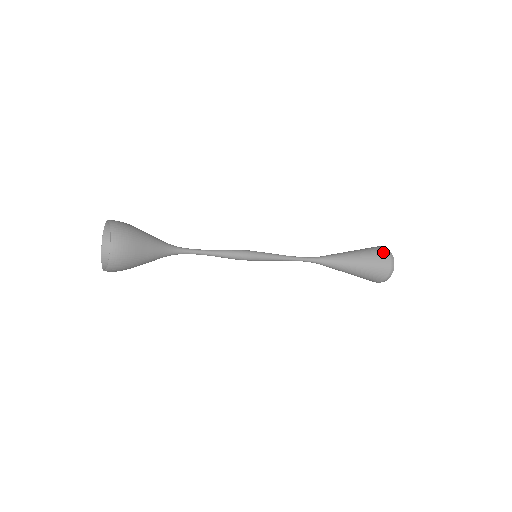
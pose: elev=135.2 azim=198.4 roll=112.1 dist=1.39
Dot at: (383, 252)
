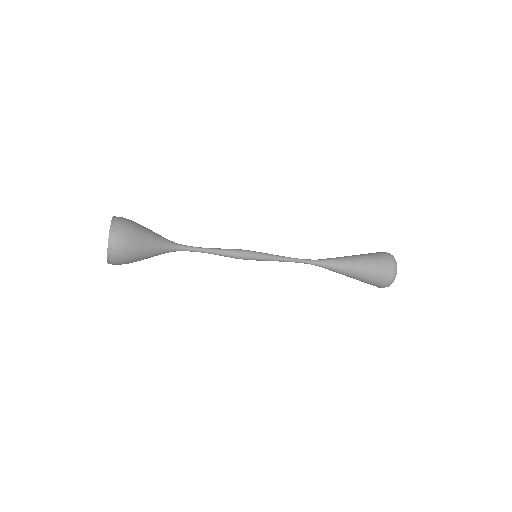
Dot at: (382, 253)
